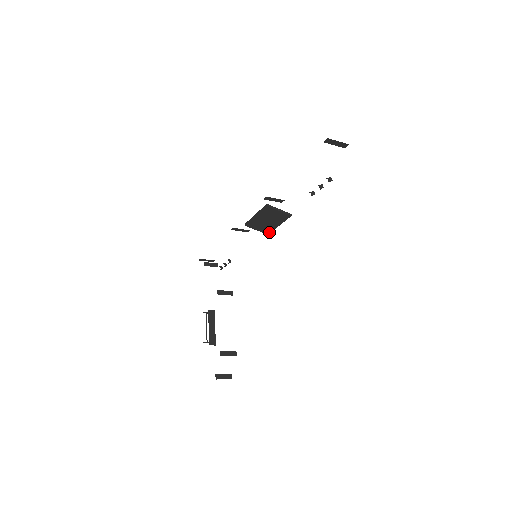
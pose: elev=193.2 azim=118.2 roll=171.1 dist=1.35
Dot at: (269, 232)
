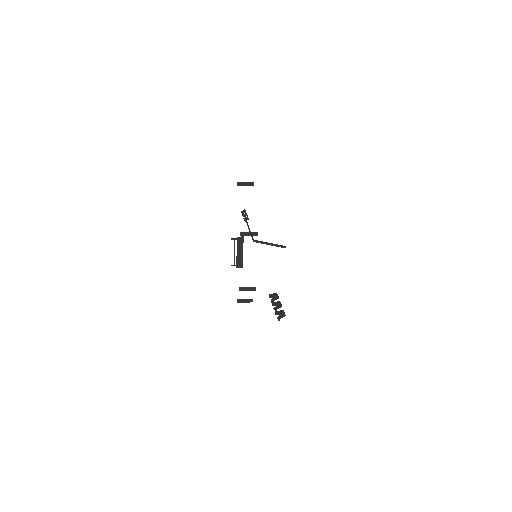
Dot at: occluded
